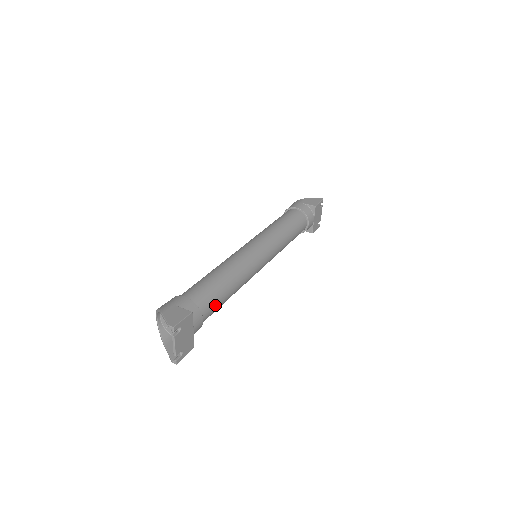
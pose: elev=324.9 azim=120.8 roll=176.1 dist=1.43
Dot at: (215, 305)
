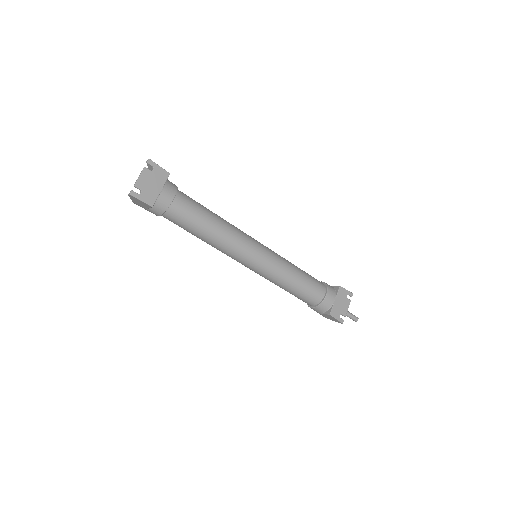
Dot at: (192, 209)
